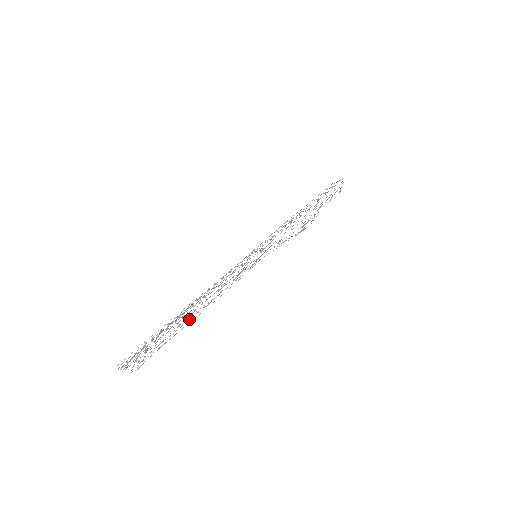
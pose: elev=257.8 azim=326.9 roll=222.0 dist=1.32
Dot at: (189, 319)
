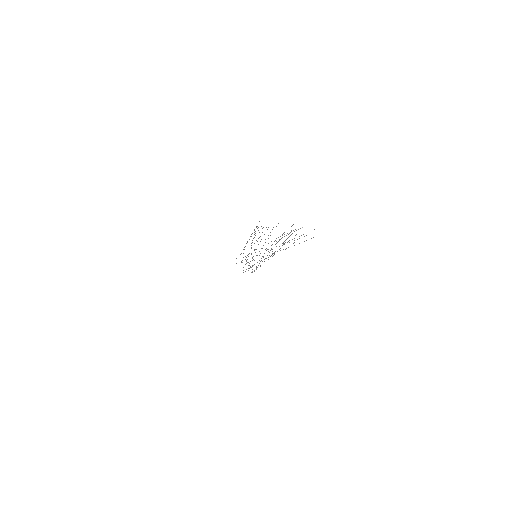
Dot at: occluded
